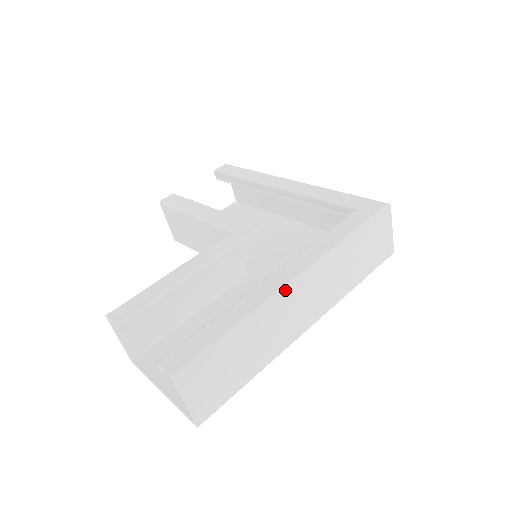
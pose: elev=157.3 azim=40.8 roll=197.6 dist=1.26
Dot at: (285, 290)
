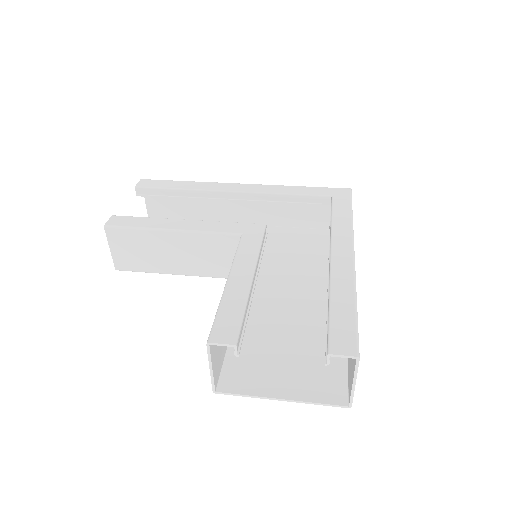
Dot at: occluded
